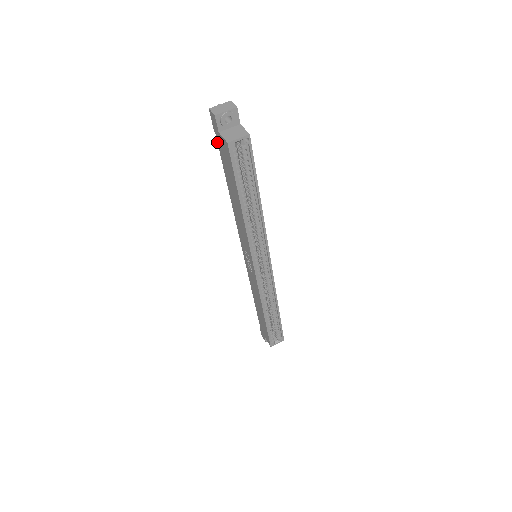
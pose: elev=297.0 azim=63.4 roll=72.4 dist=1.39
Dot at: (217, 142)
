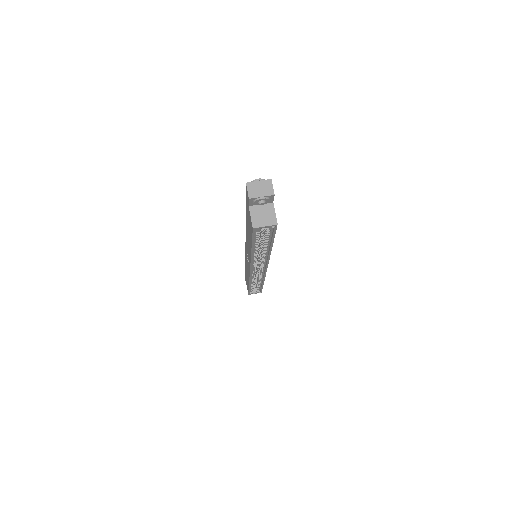
Dot at: (246, 200)
